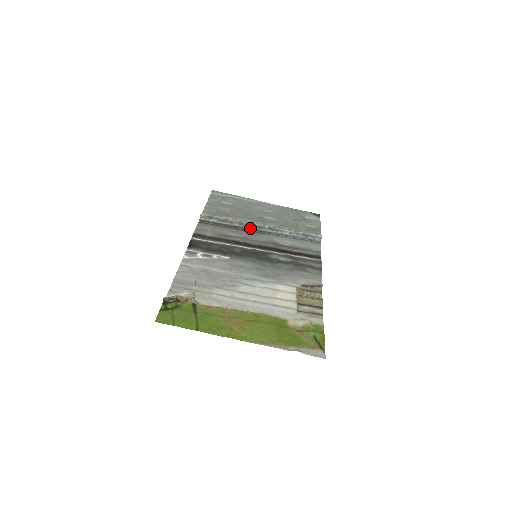
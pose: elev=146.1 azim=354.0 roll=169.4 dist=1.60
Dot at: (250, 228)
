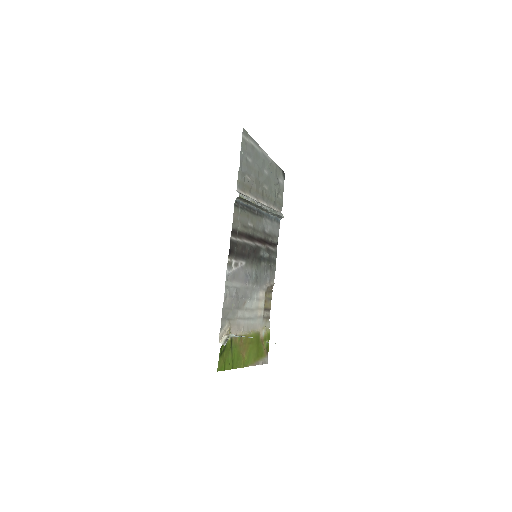
Dot at: (257, 209)
